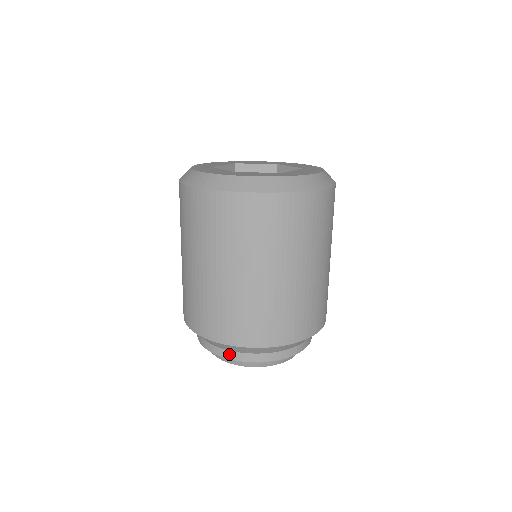
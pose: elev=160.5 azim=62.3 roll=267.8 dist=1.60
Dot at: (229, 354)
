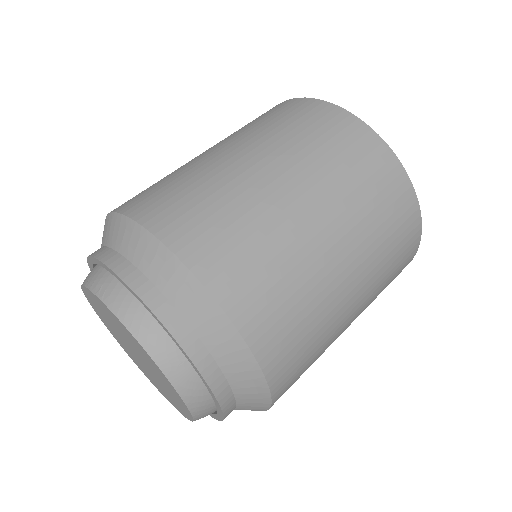
Dot at: (100, 250)
